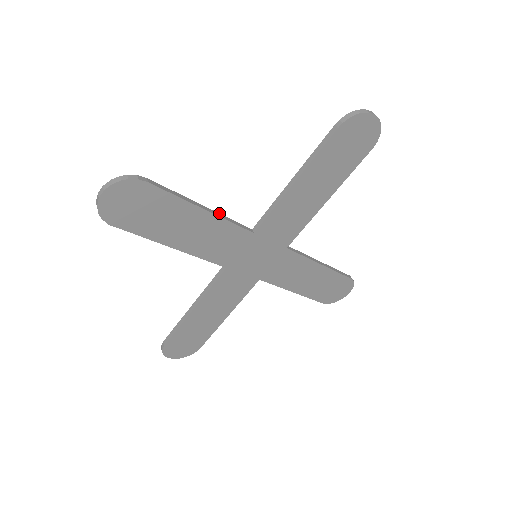
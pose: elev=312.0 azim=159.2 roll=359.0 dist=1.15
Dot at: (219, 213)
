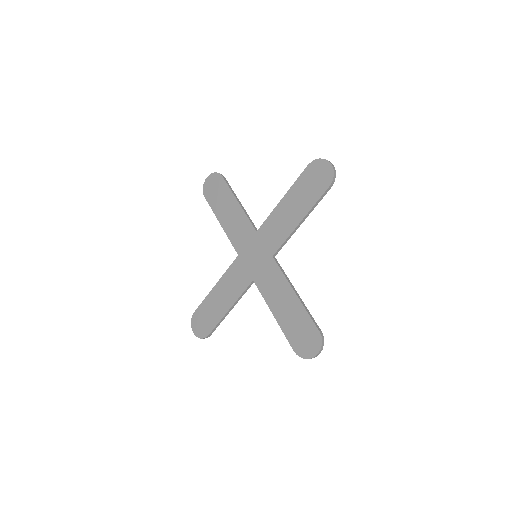
Dot at: occluded
